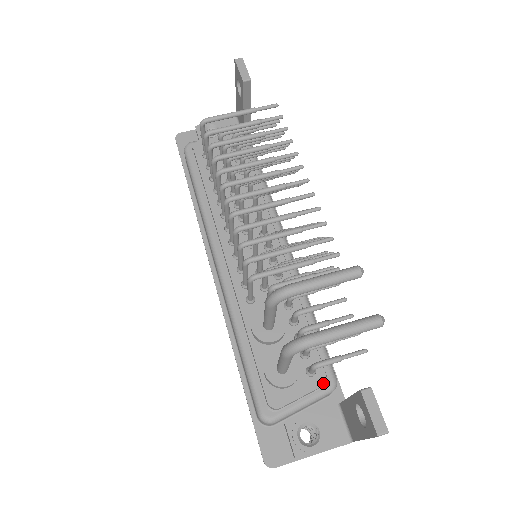
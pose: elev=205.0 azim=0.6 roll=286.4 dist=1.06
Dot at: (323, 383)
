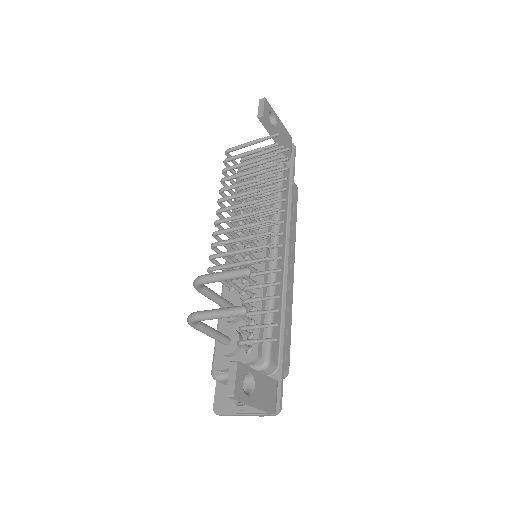
Dot at: (253, 360)
